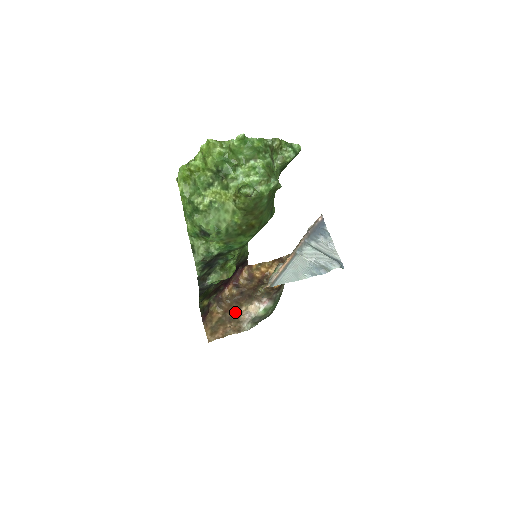
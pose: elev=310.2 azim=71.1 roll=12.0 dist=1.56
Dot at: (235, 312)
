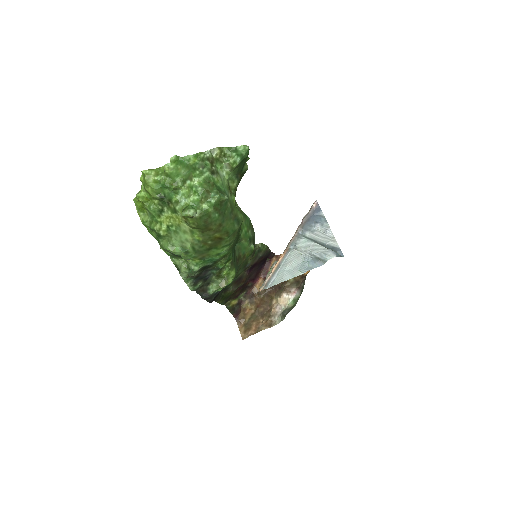
Dot at: (267, 306)
